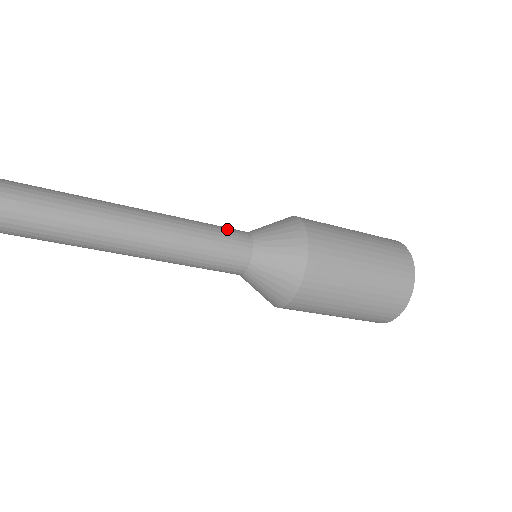
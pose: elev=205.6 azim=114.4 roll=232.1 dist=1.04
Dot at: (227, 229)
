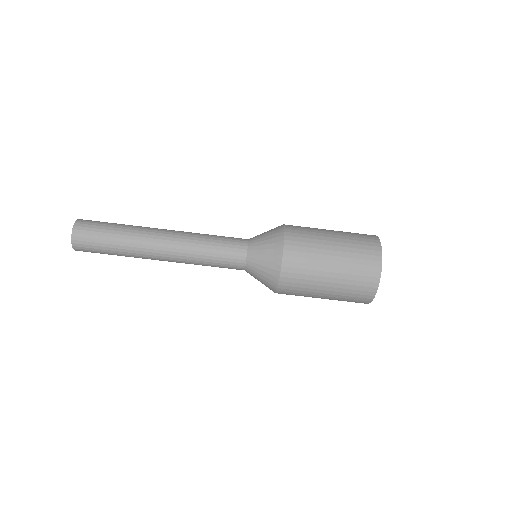
Dot at: occluded
